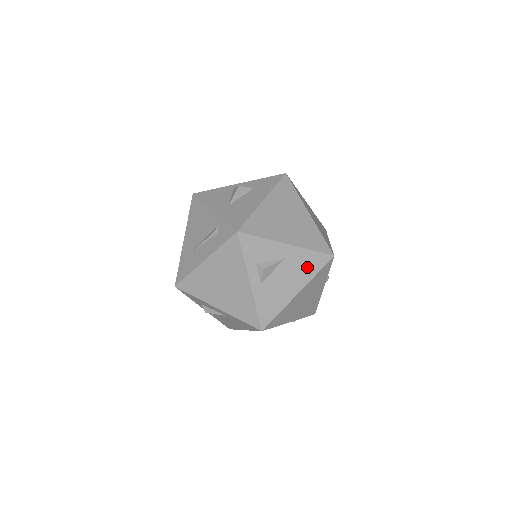
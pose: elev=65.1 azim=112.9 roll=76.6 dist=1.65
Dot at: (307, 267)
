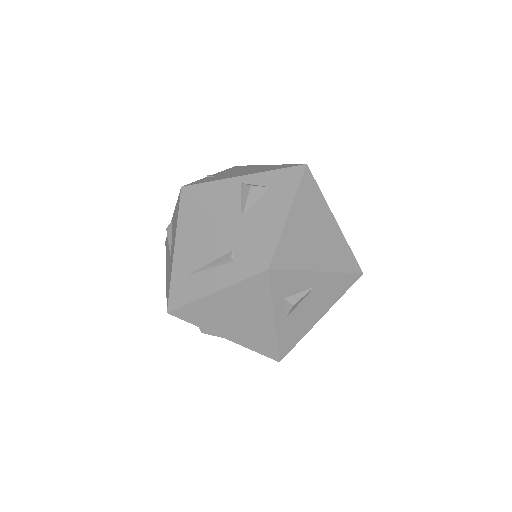
Dot at: (335, 290)
